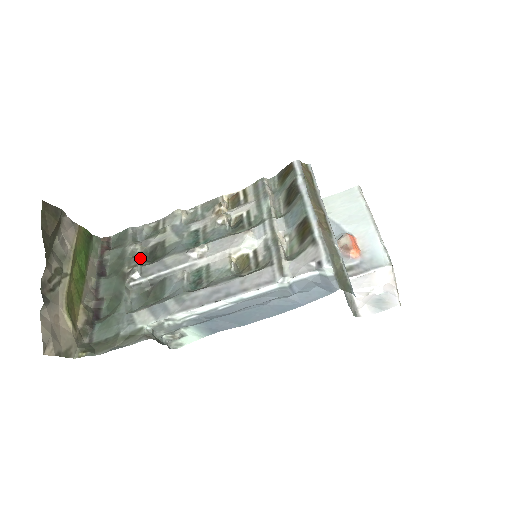
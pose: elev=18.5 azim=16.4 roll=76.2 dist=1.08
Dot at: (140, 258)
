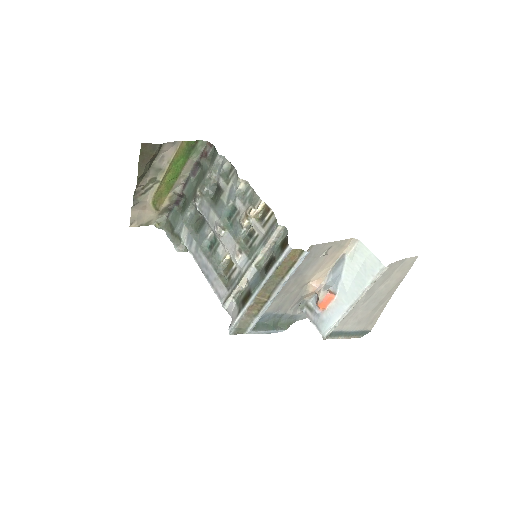
Dot at: (208, 189)
